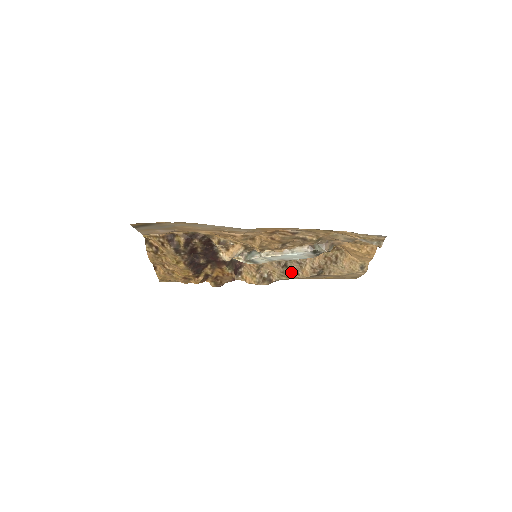
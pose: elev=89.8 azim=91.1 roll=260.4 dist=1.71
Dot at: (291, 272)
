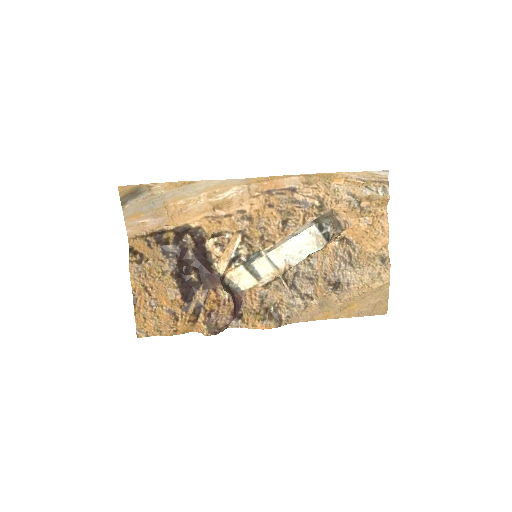
Dot at: (302, 296)
